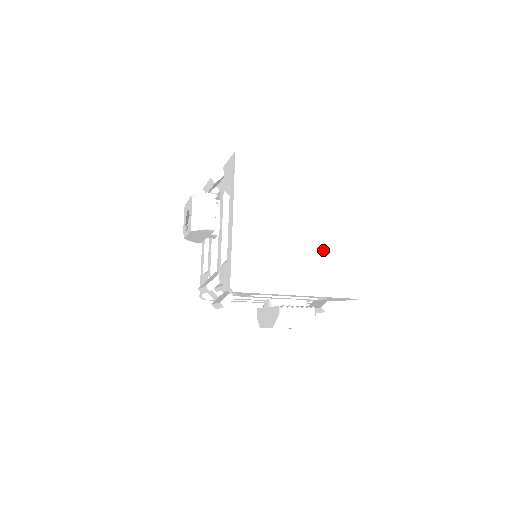
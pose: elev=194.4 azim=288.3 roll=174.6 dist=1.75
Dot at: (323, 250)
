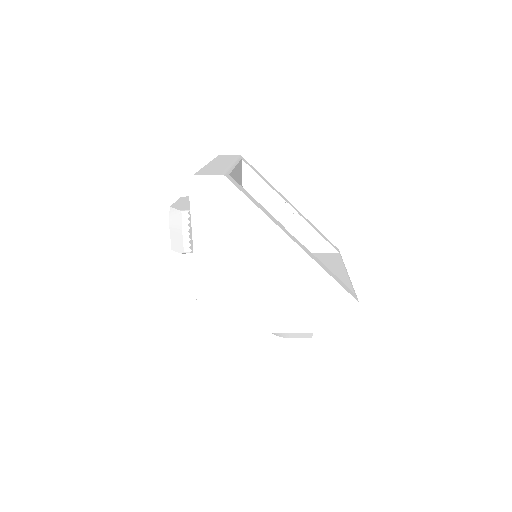
Dot at: (305, 284)
